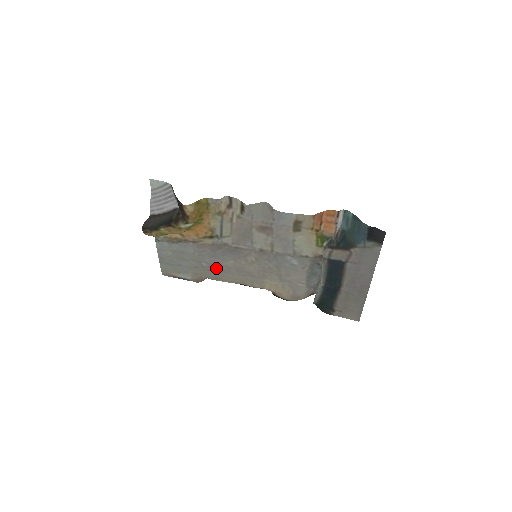
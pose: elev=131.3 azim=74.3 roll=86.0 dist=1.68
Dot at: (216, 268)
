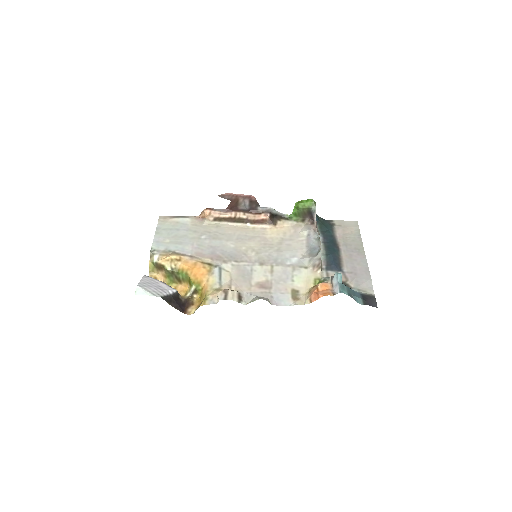
Dot at: (216, 236)
